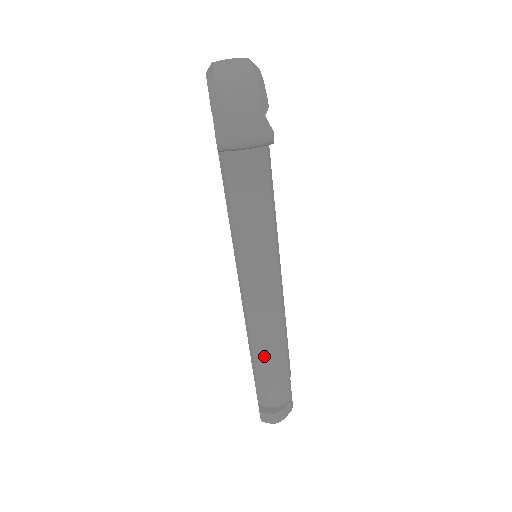
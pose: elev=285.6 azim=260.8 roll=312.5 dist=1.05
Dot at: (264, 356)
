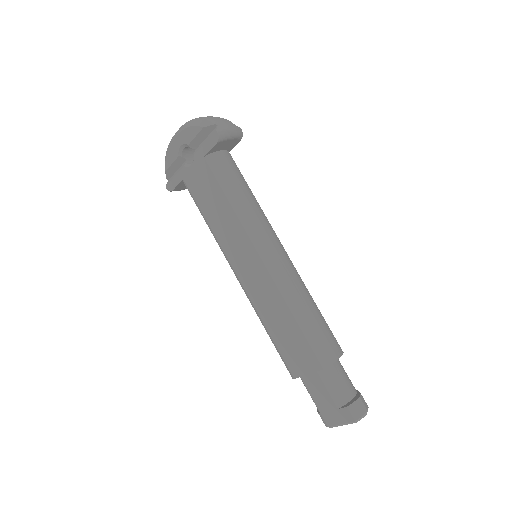
Dot at: (315, 325)
